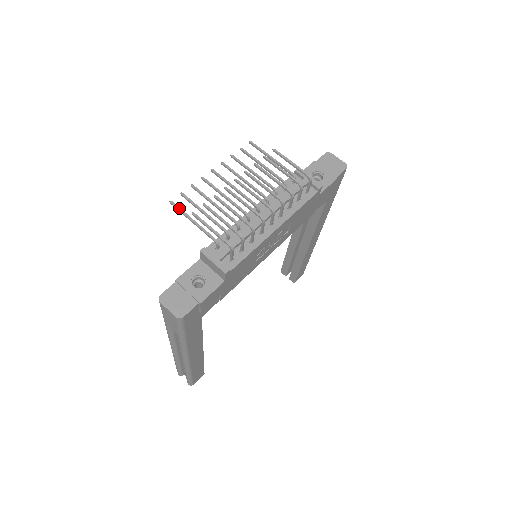
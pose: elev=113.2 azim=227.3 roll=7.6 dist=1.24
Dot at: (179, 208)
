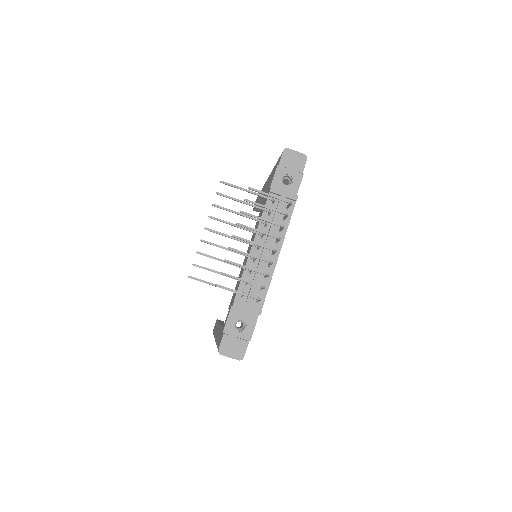
Dot at: (199, 280)
